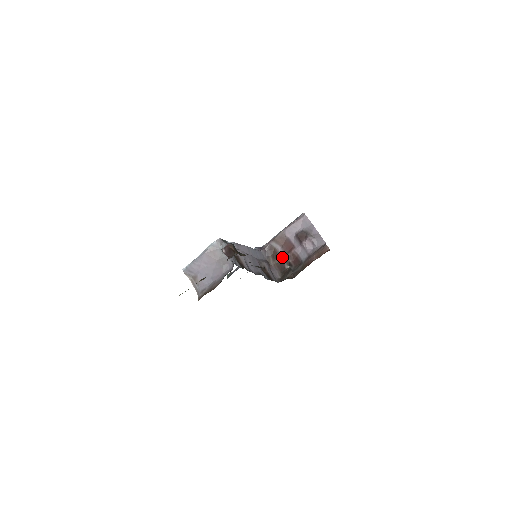
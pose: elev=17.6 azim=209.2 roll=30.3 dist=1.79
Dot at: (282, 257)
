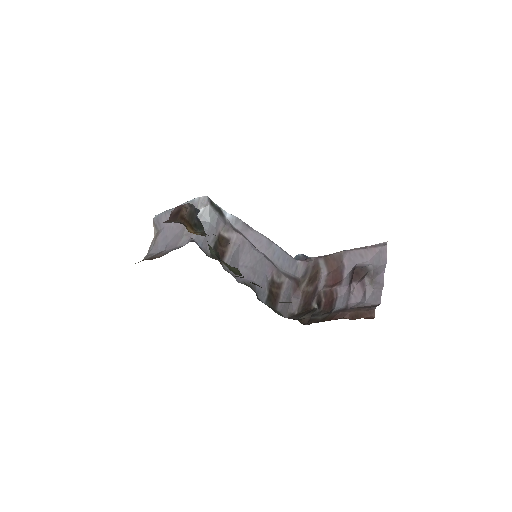
Dot at: (318, 287)
